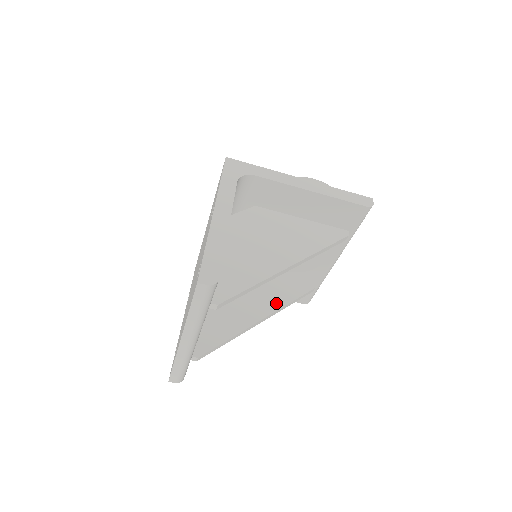
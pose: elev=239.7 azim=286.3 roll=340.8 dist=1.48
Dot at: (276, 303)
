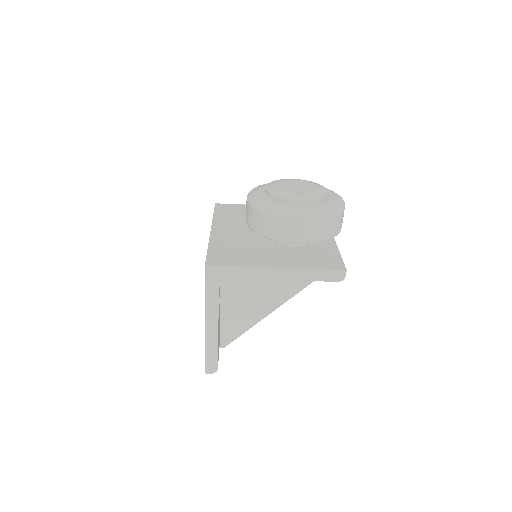
Dot at: occluded
